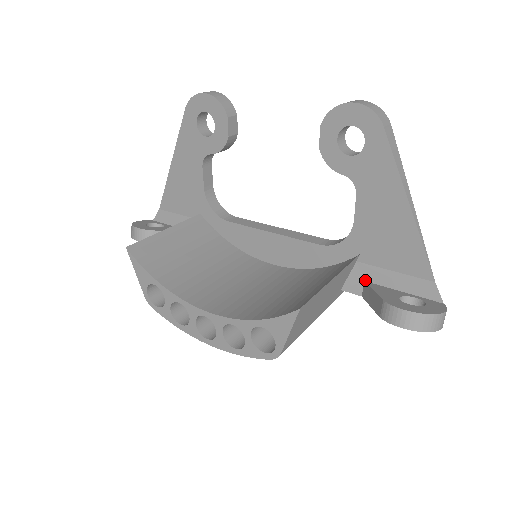
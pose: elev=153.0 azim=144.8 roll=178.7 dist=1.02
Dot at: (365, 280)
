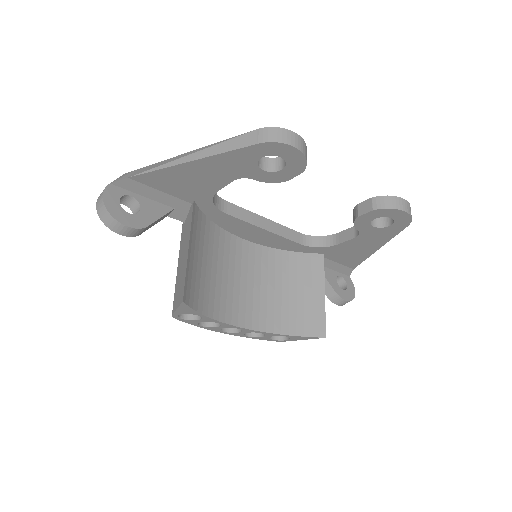
Dot at: occluded
